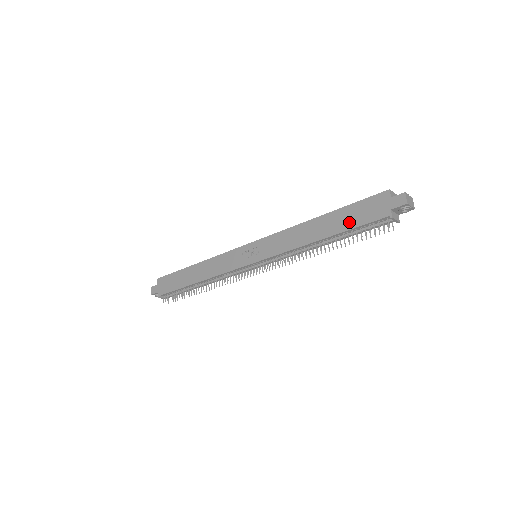
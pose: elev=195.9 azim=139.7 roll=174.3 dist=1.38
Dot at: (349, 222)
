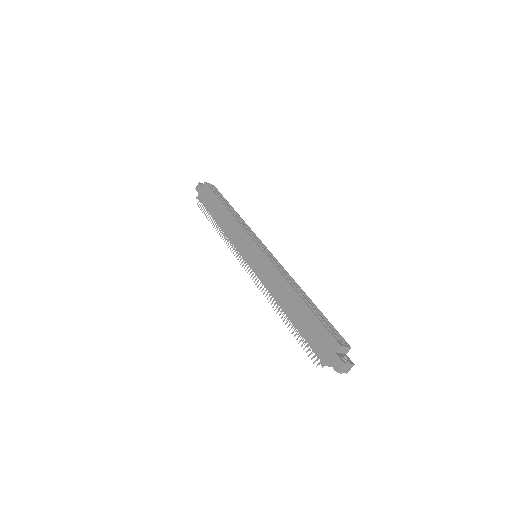
Dot at: (304, 327)
